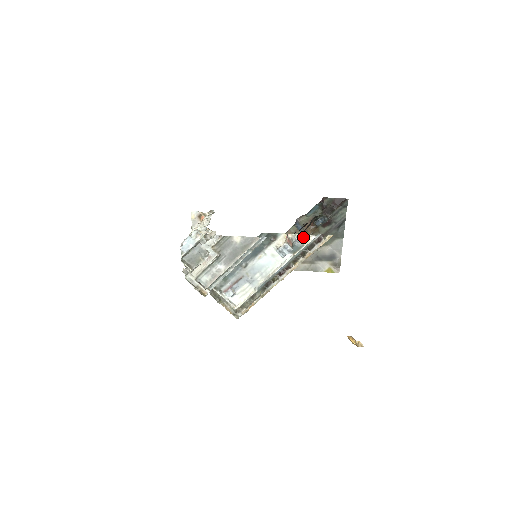
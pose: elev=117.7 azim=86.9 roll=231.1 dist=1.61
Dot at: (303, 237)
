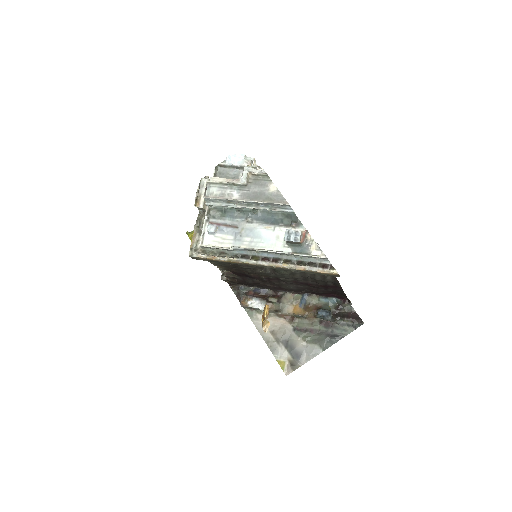
Dot at: (316, 248)
